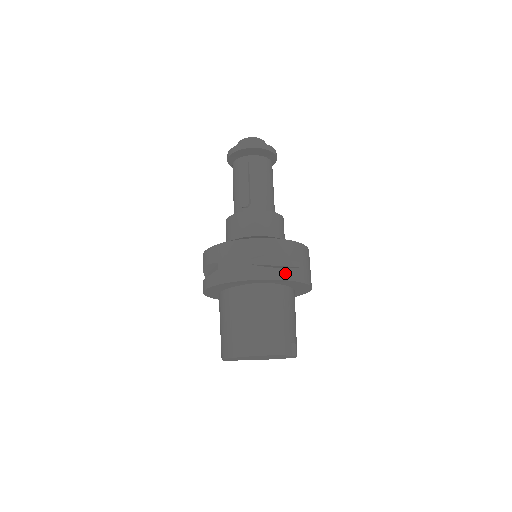
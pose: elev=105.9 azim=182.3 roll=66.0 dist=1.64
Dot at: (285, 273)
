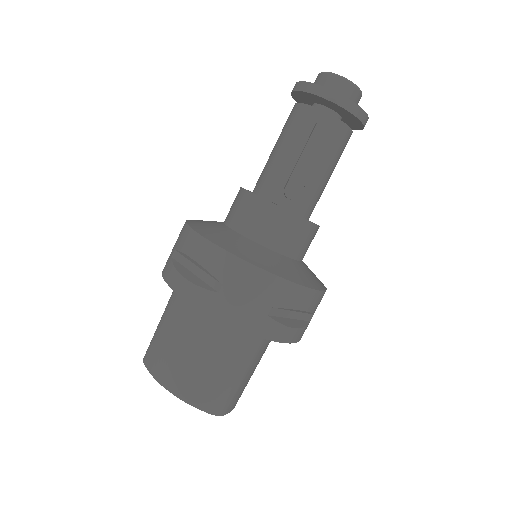
Dot at: (296, 334)
